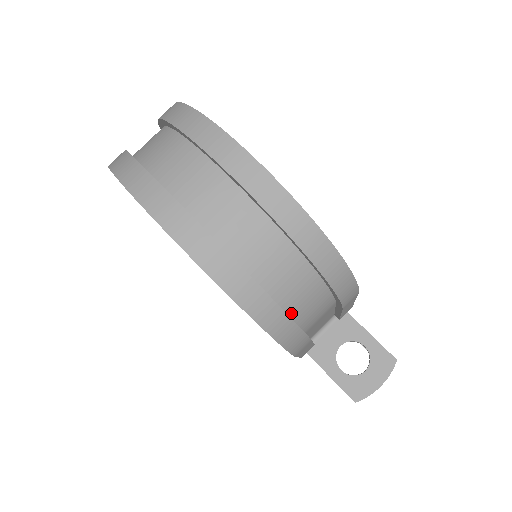
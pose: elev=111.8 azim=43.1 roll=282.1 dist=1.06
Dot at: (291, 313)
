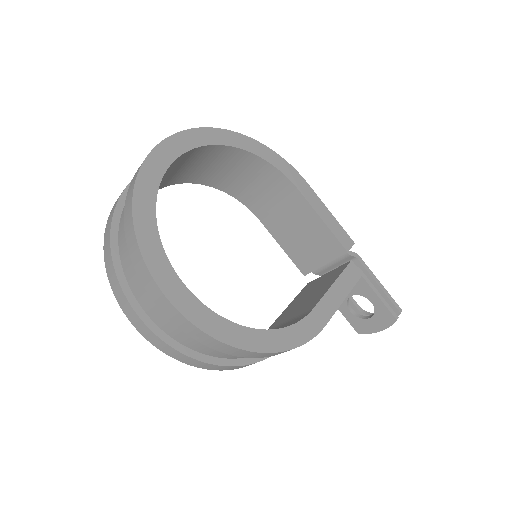
Dot at: occluded
